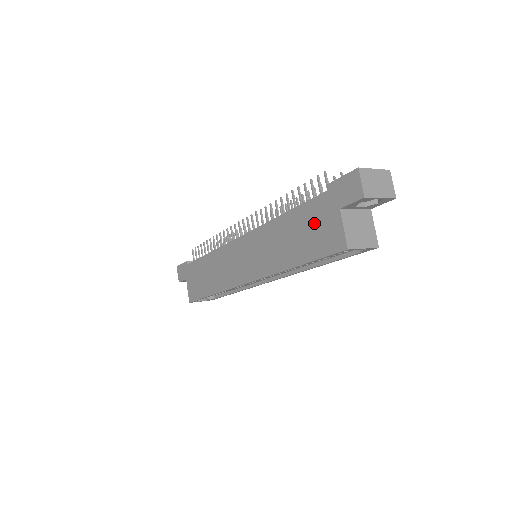
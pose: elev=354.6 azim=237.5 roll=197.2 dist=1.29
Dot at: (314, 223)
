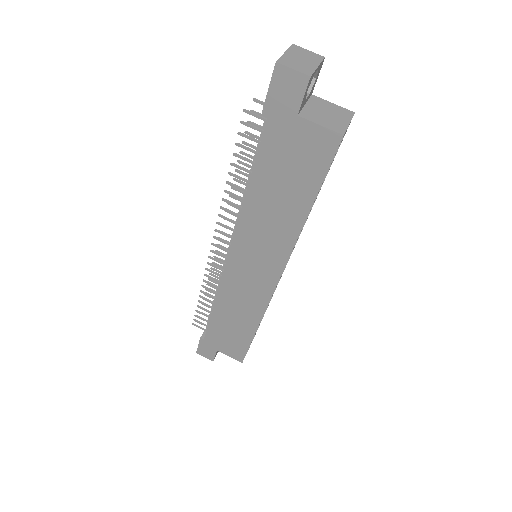
Dot at: (286, 157)
